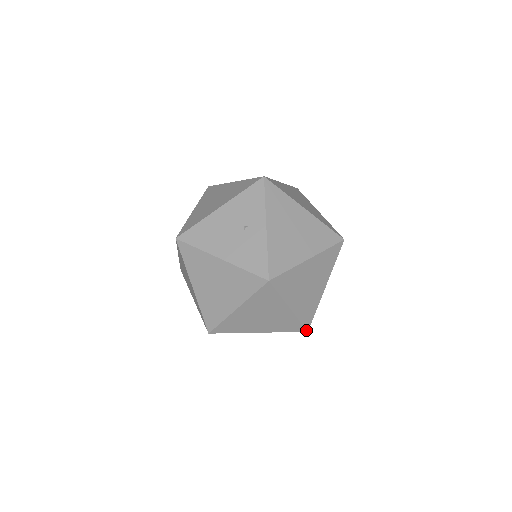
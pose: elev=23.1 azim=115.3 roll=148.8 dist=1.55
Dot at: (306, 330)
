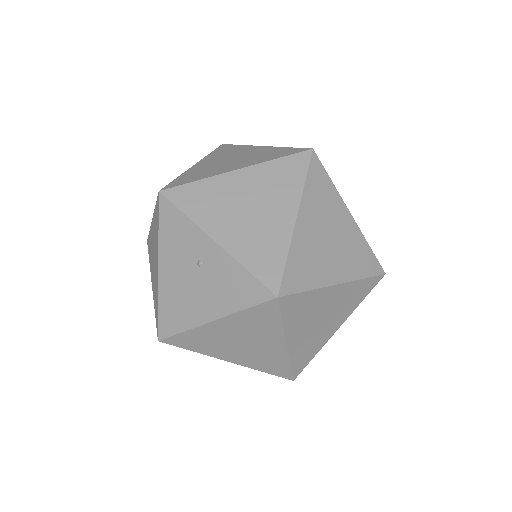
Dot at: (382, 275)
